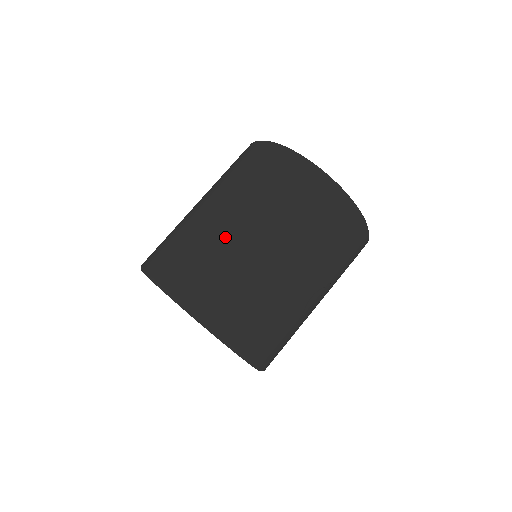
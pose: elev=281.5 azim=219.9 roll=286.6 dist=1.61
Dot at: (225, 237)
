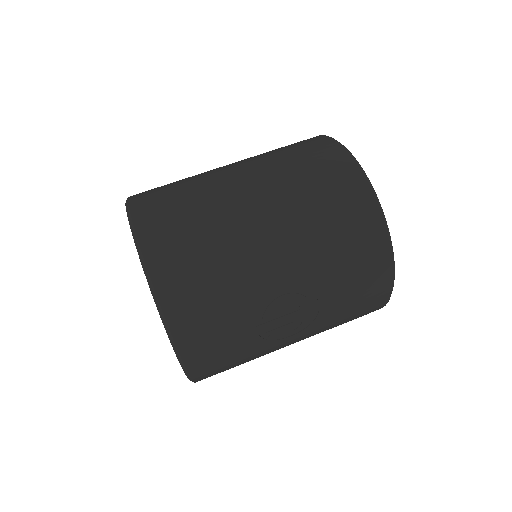
Dot at: (216, 180)
